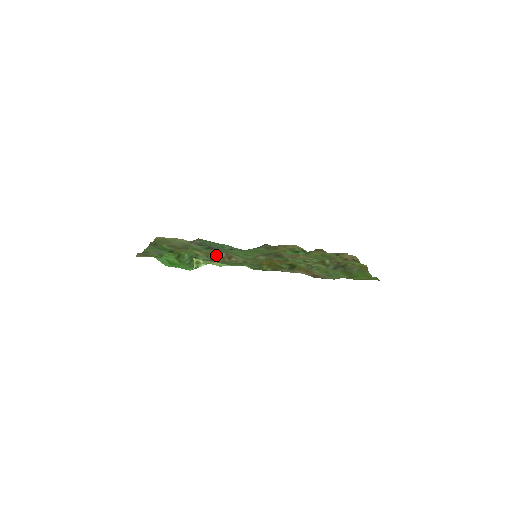
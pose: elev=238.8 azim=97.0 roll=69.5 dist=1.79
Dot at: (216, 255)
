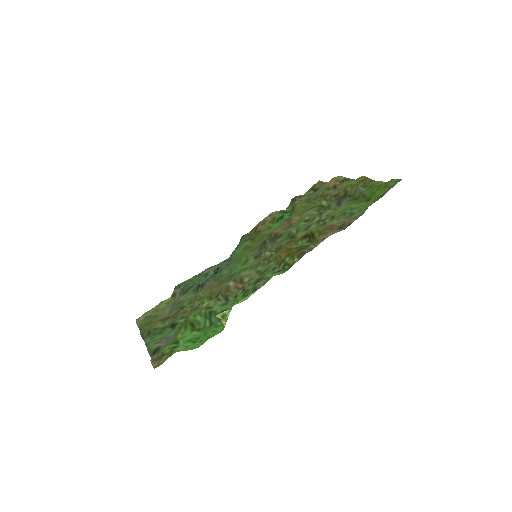
Dot at: (226, 290)
